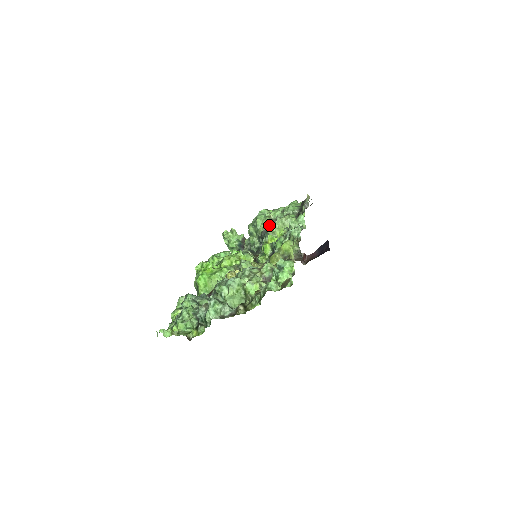
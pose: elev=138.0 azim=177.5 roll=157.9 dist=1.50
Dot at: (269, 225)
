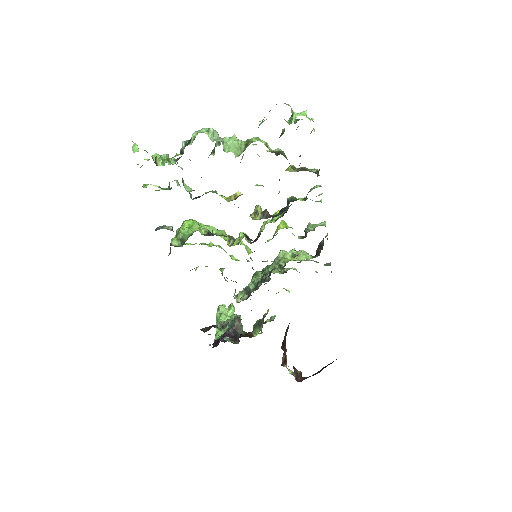
Dot at: occluded
